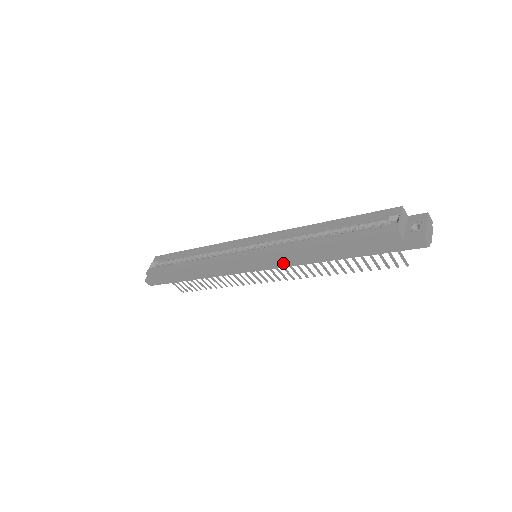
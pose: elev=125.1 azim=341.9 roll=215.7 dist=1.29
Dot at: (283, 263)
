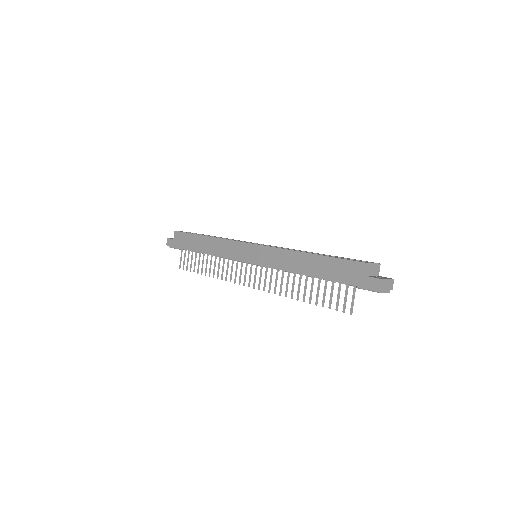
Dot at: (271, 262)
